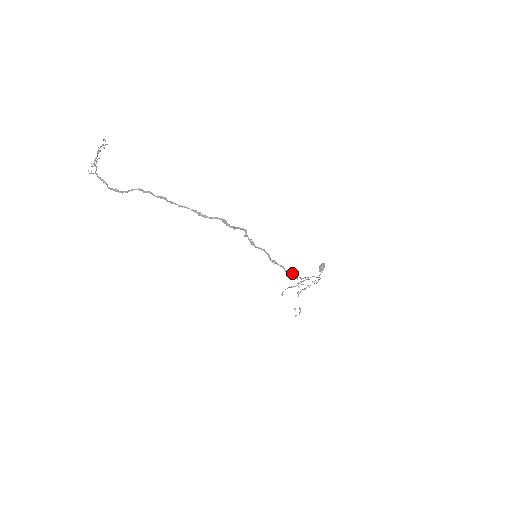
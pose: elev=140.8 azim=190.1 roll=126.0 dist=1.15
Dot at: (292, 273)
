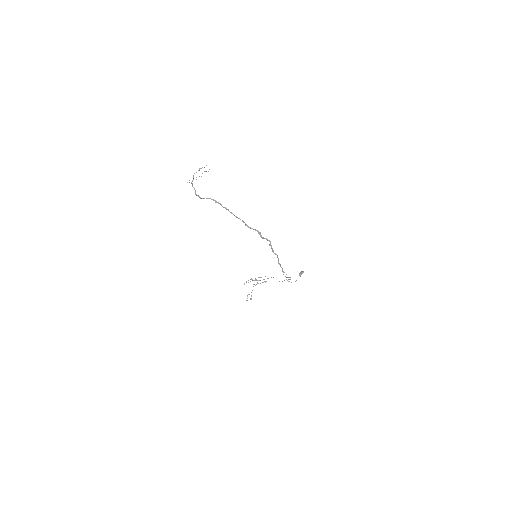
Dot at: occluded
